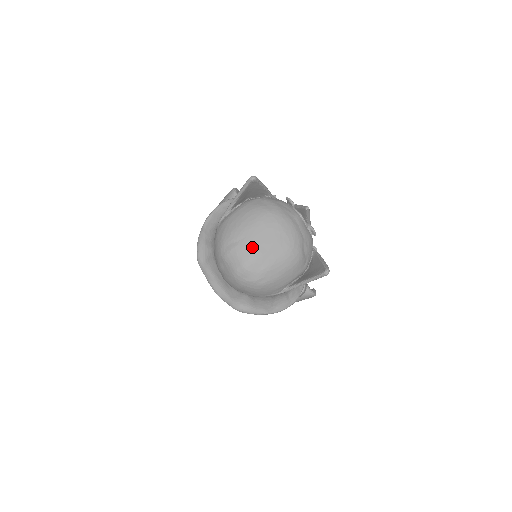
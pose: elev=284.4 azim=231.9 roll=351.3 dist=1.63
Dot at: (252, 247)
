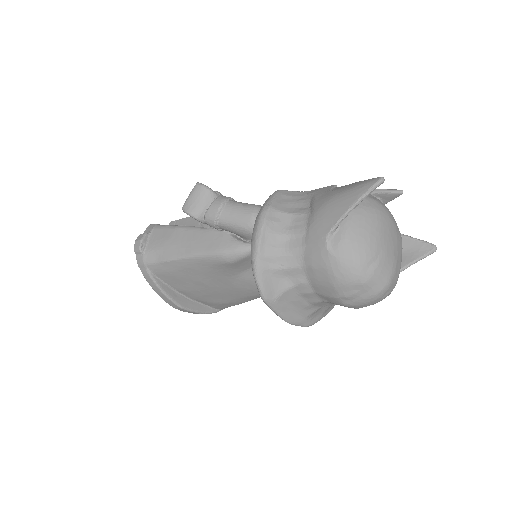
Dot at: (390, 257)
